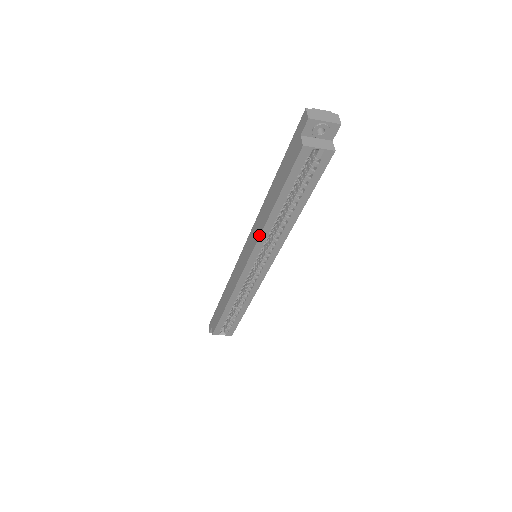
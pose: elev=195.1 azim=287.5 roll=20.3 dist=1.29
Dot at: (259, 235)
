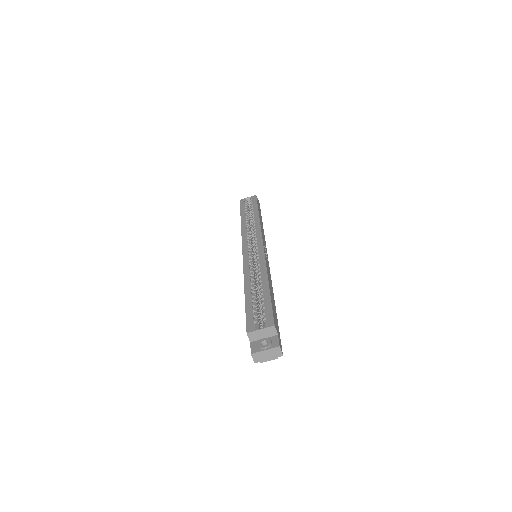
Dot at: (241, 232)
